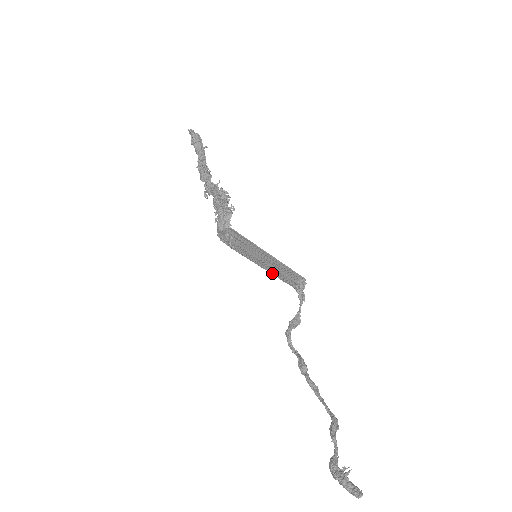
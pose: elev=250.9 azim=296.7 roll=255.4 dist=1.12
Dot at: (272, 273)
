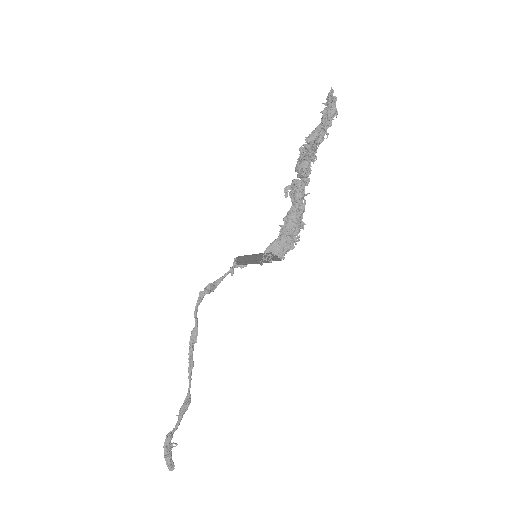
Dot at: (245, 262)
